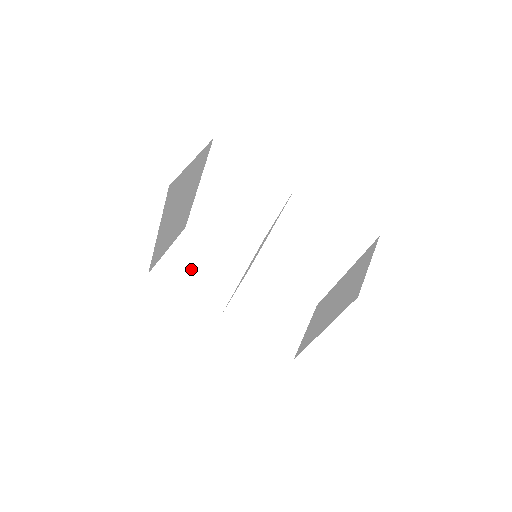
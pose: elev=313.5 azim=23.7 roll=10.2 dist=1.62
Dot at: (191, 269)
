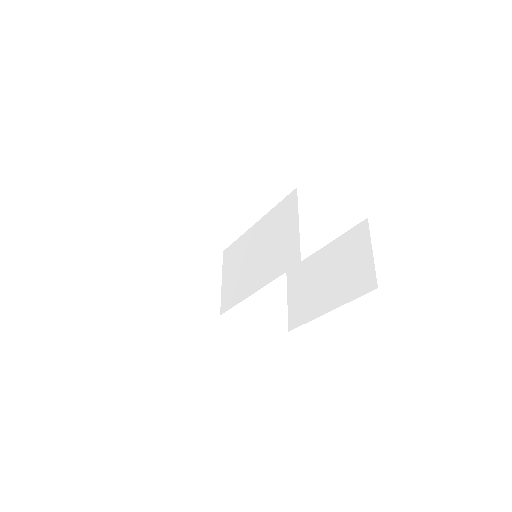
Dot at: (175, 275)
